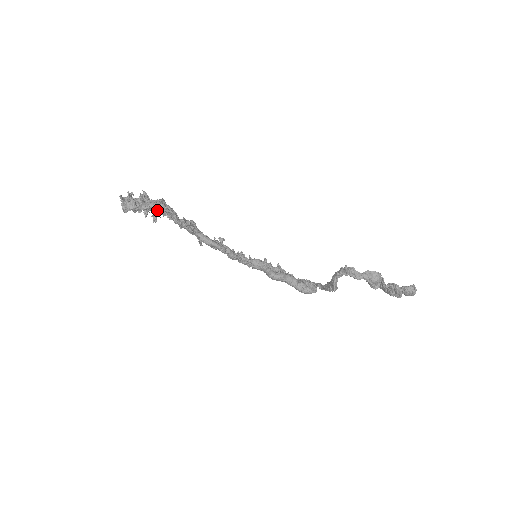
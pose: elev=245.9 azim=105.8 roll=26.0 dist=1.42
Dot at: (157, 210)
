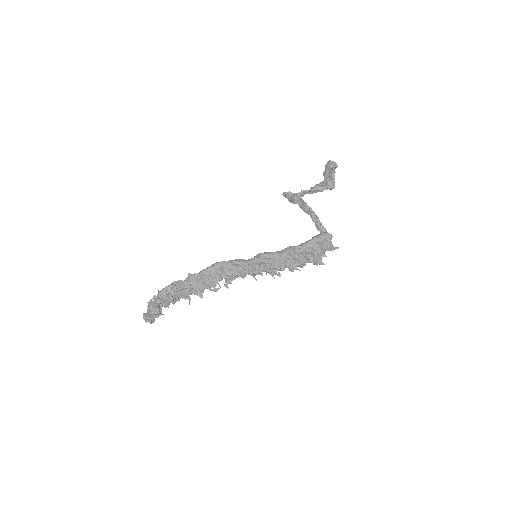
Dot at: (165, 289)
